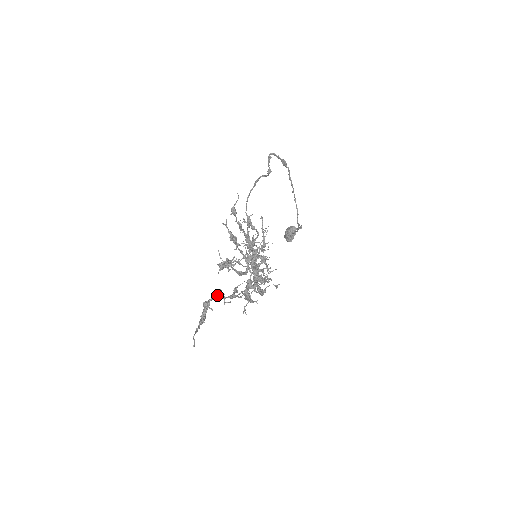
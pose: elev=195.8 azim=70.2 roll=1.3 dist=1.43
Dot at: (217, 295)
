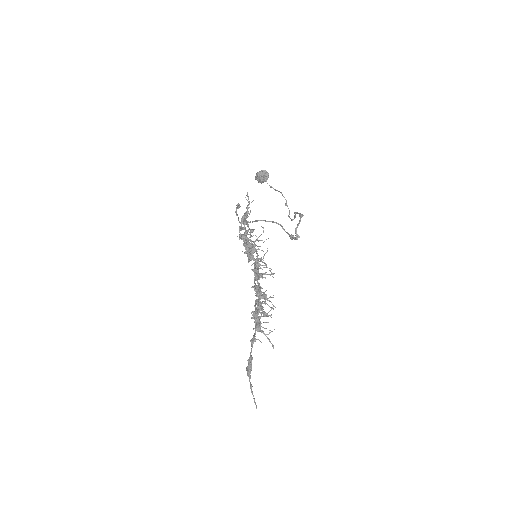
Dot at: occluded
